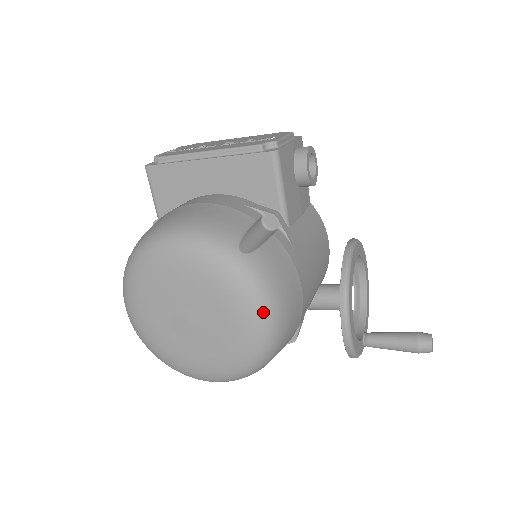
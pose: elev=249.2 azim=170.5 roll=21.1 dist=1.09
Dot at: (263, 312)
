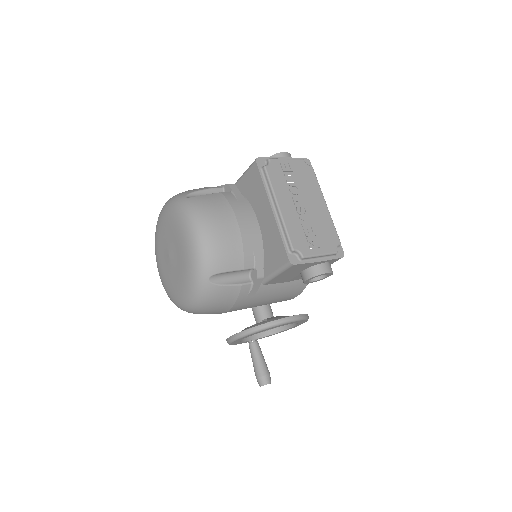
Dot at: (190, 304)
